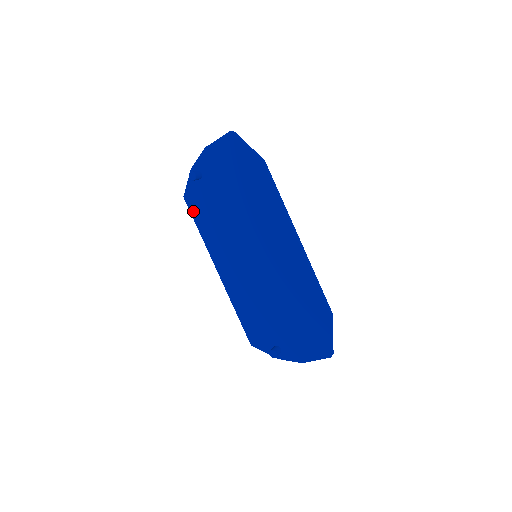
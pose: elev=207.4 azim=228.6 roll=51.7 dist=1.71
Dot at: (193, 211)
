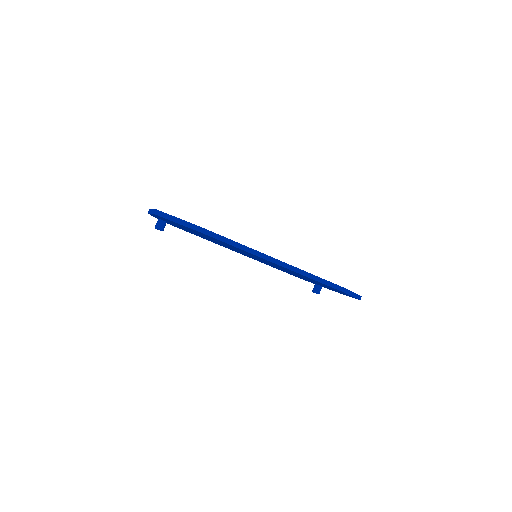
Dot at: occluded
